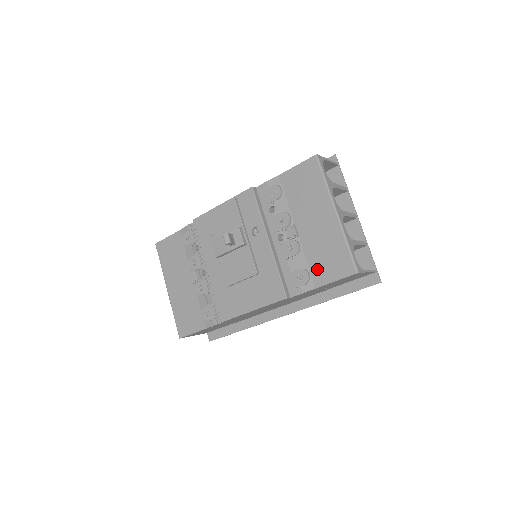
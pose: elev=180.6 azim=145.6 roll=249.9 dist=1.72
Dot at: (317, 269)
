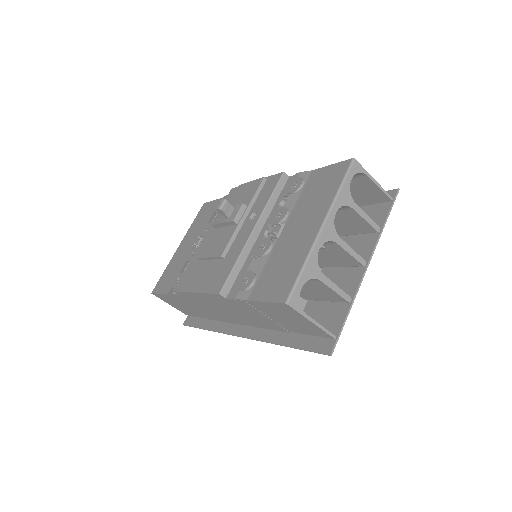
Dot at: (263, 280)
